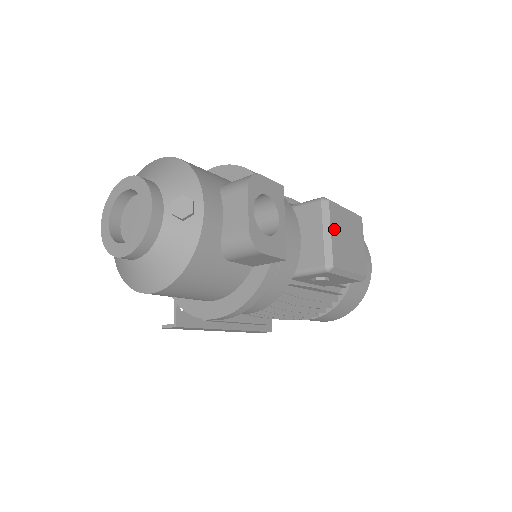
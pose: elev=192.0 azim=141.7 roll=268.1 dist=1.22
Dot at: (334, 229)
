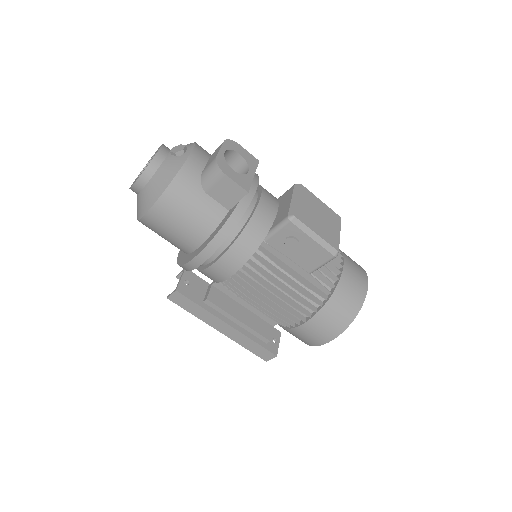
Dot at: (302, 200)
